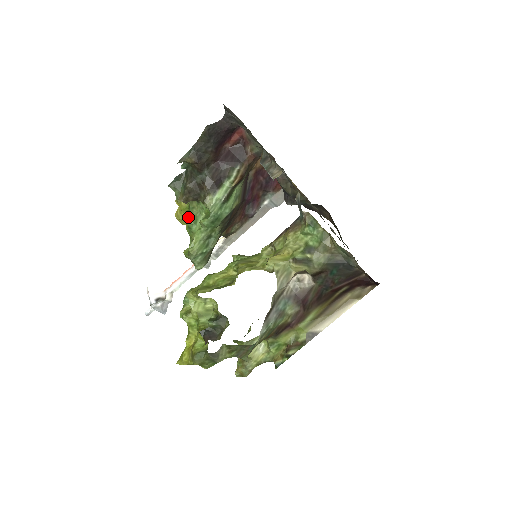
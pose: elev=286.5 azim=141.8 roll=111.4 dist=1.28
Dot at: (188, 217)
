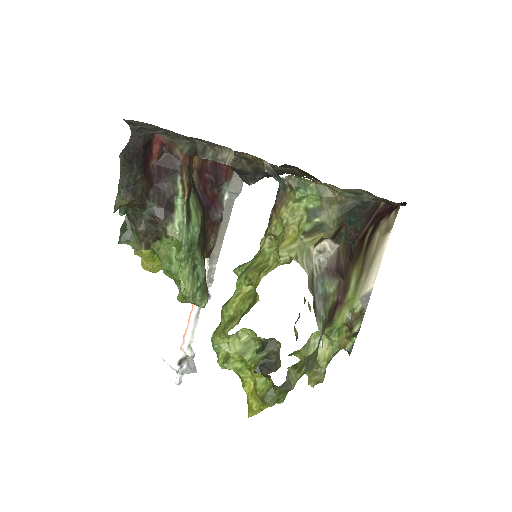
Dot at: (158, 262)
